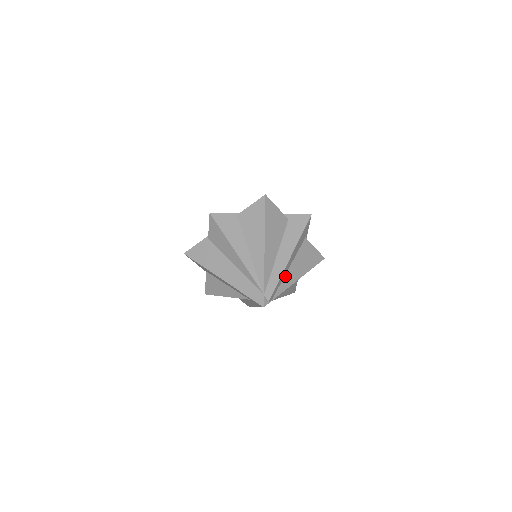
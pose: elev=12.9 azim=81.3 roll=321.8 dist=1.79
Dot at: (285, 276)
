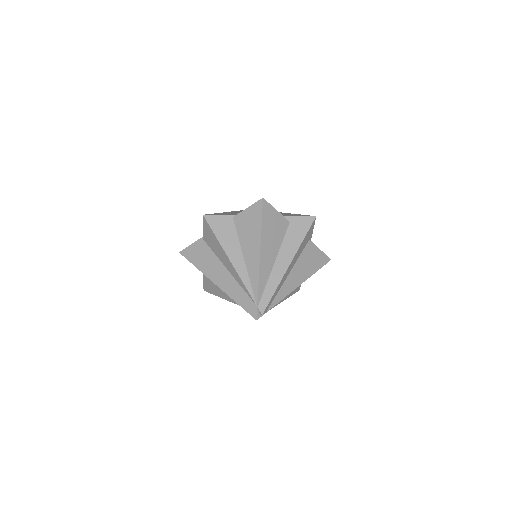
Dot at: (283, 284)
